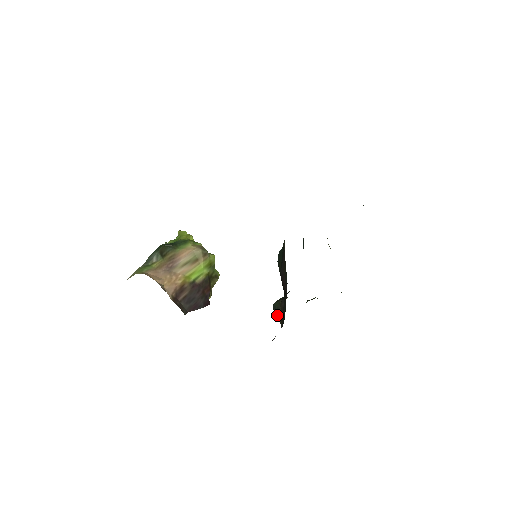
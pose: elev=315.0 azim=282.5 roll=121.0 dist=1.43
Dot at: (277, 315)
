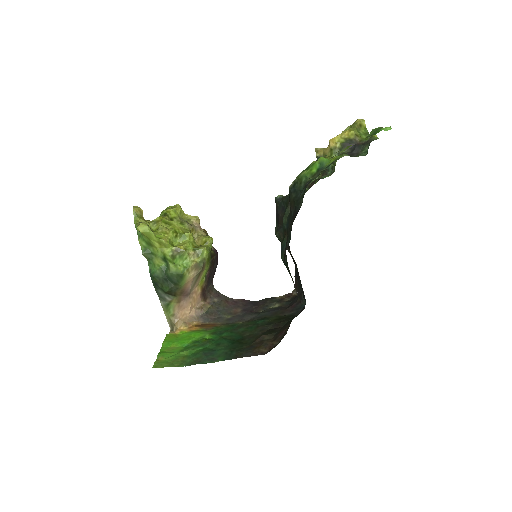
Dot at: occluded
